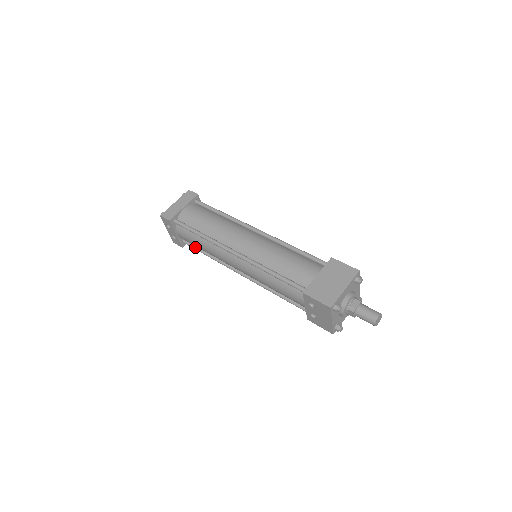
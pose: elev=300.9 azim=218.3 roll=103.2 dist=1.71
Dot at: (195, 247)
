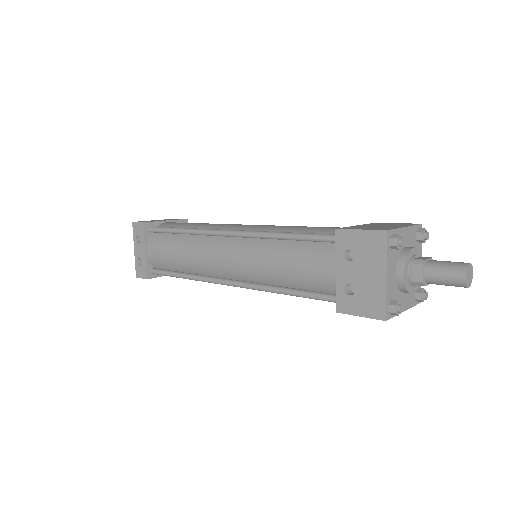
Dot at: (166, 270)
